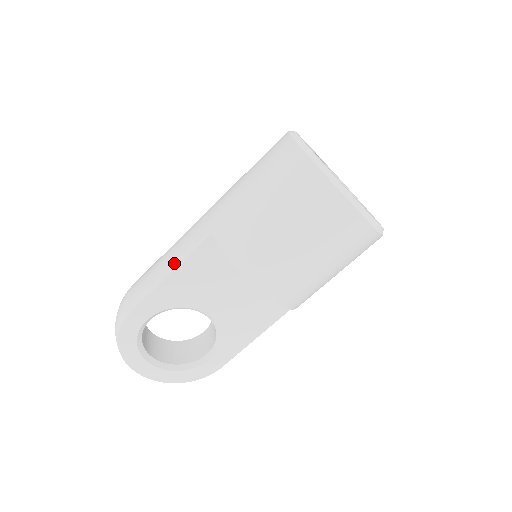
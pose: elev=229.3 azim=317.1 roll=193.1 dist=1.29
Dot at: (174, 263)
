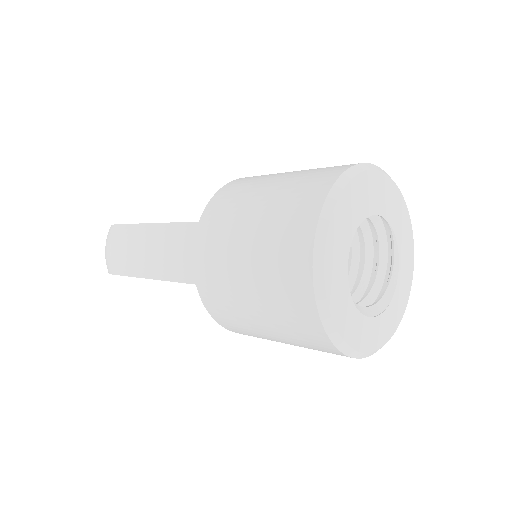
Dot at: (156, 273)
